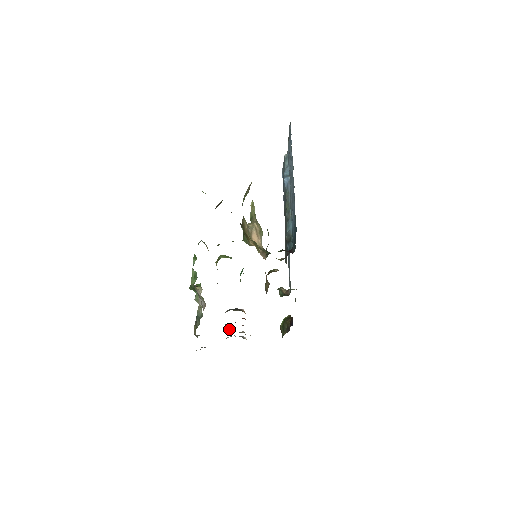
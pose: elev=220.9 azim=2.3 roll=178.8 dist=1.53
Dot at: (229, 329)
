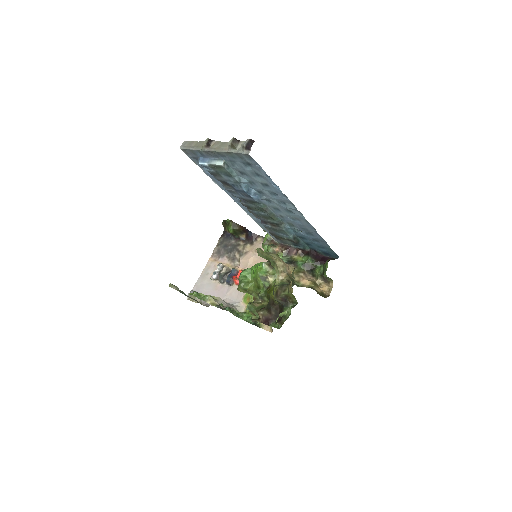
Dot at: (222, 279)
